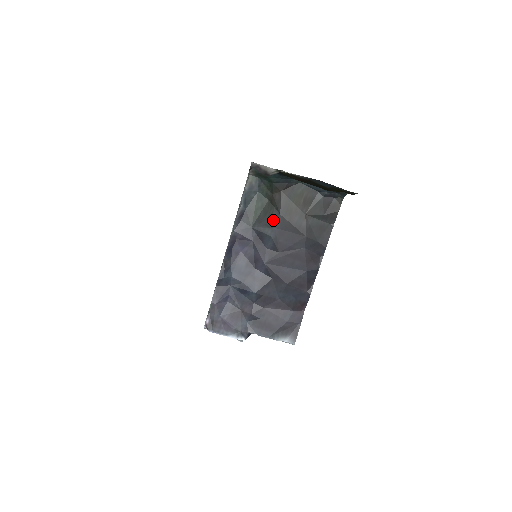
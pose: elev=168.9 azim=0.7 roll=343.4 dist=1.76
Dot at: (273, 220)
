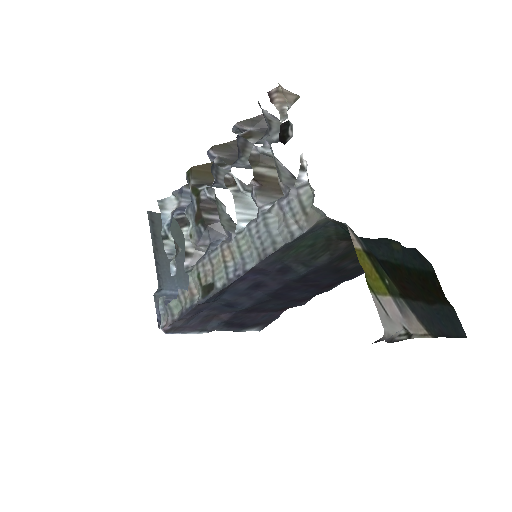
Dot at: (317, 262)
